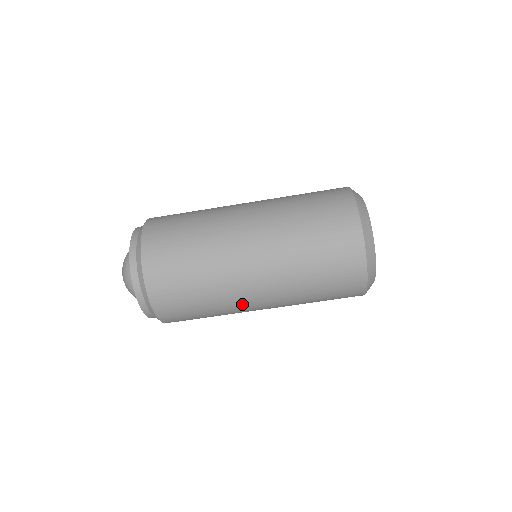
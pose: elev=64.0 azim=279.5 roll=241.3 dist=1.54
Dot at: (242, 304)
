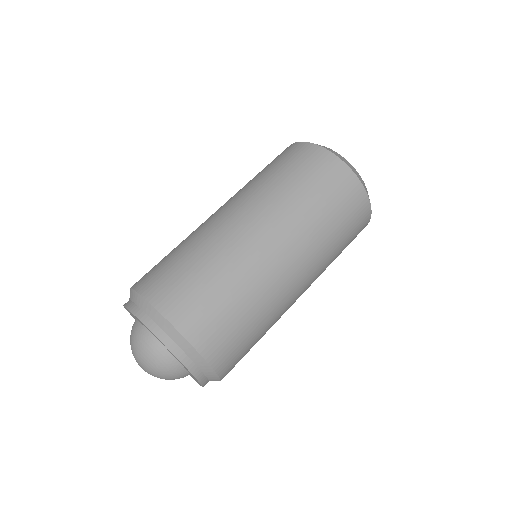
Dot at: (284, 293)
